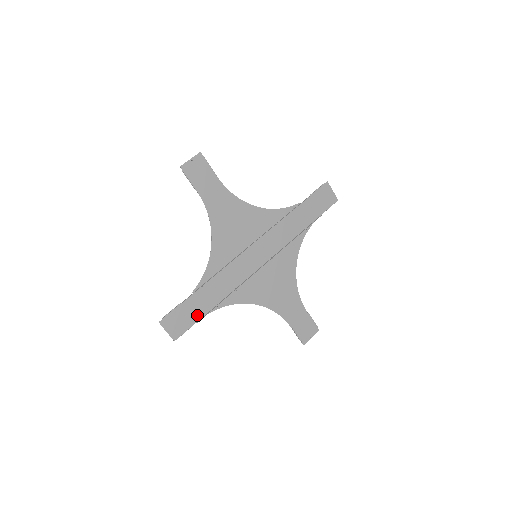
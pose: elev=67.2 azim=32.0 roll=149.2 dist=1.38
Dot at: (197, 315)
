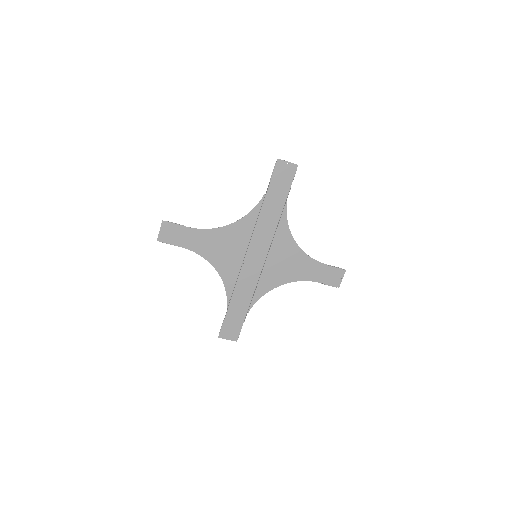
Dot at: (241, 319)
